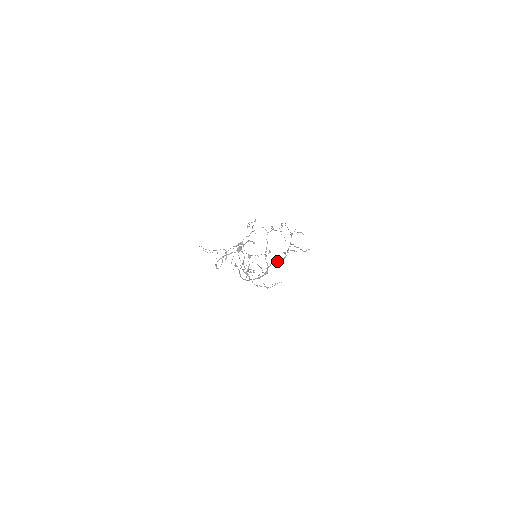
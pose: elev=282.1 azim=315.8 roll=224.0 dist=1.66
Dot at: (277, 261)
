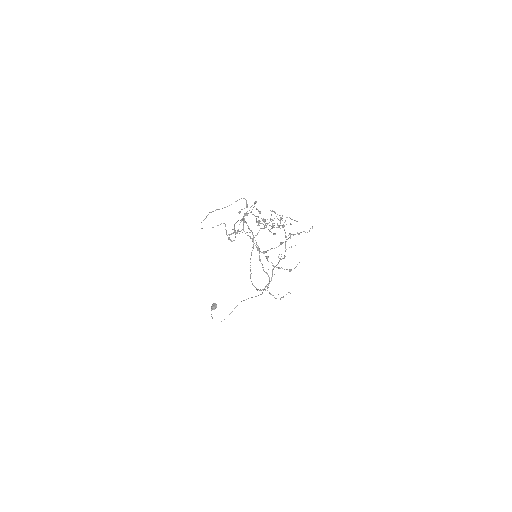
Dot at: (279, 261)
